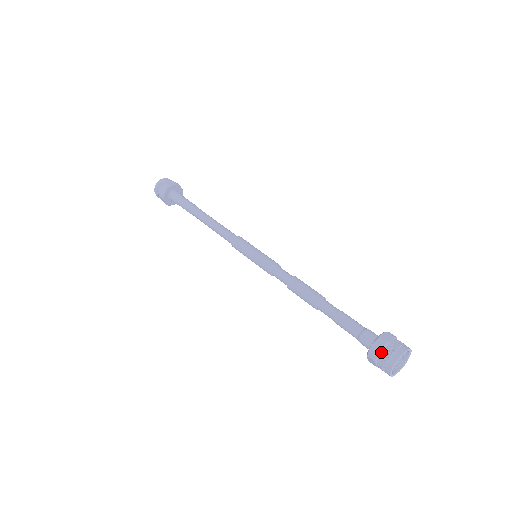
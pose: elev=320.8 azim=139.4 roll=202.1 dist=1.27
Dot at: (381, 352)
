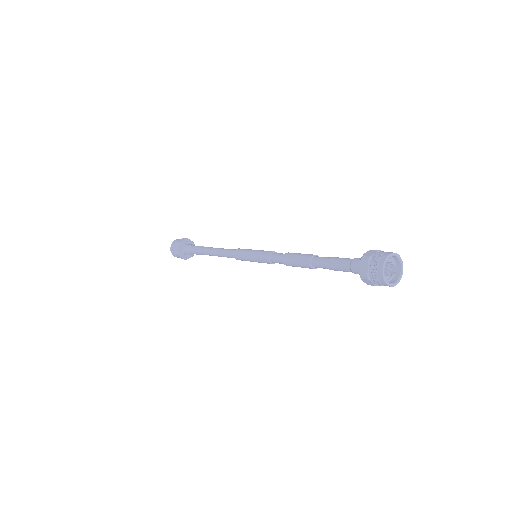
Dot at: (375, 253)
